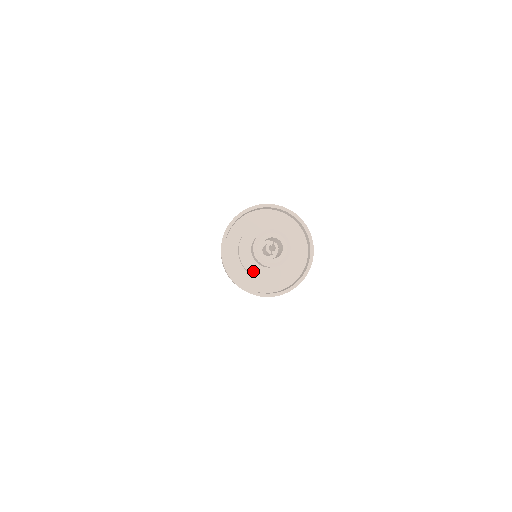
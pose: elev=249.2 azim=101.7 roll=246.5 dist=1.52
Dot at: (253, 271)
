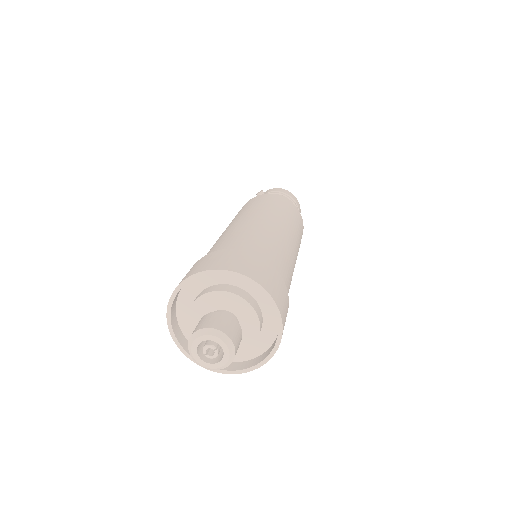
Dot at: (193, 326)
